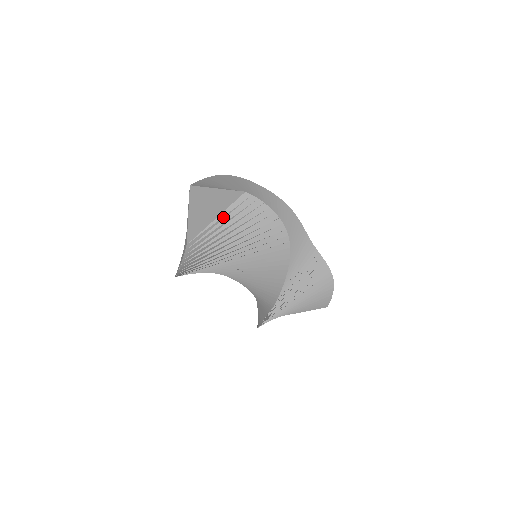
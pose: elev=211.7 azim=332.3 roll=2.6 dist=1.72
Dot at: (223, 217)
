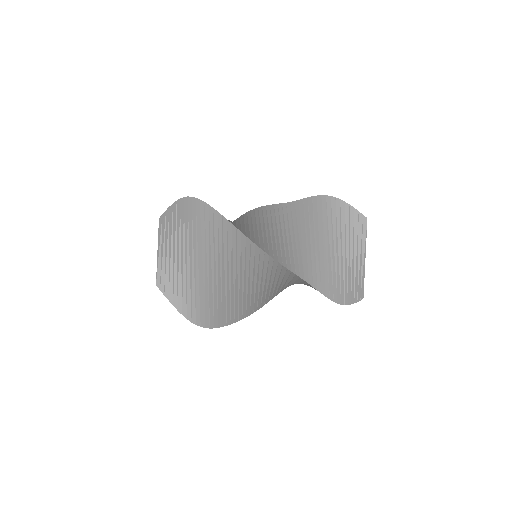
Dot at: occluded
